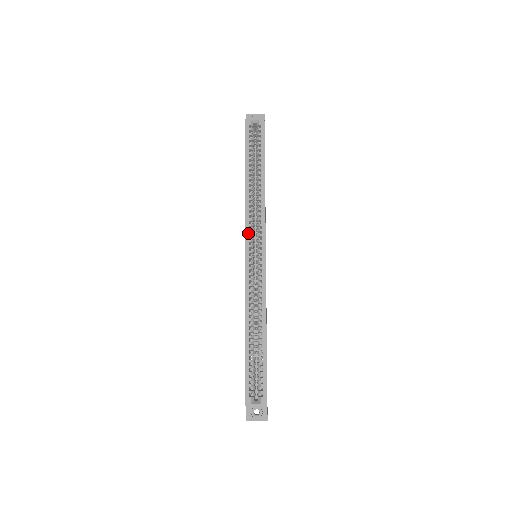
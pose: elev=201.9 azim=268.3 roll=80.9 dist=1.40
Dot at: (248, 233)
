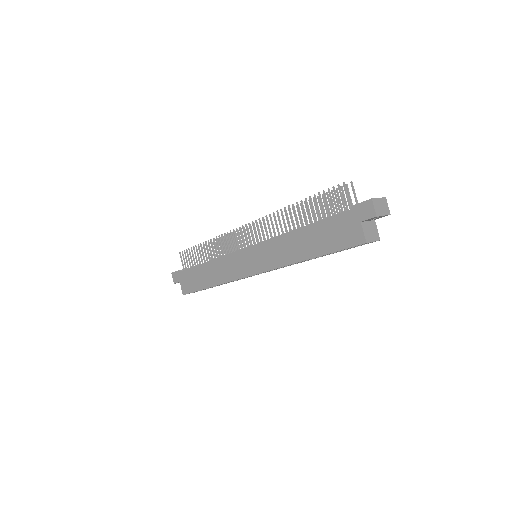
Dot at: occluded
